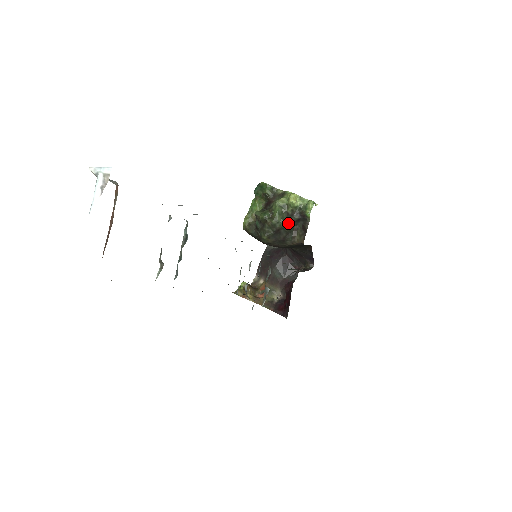
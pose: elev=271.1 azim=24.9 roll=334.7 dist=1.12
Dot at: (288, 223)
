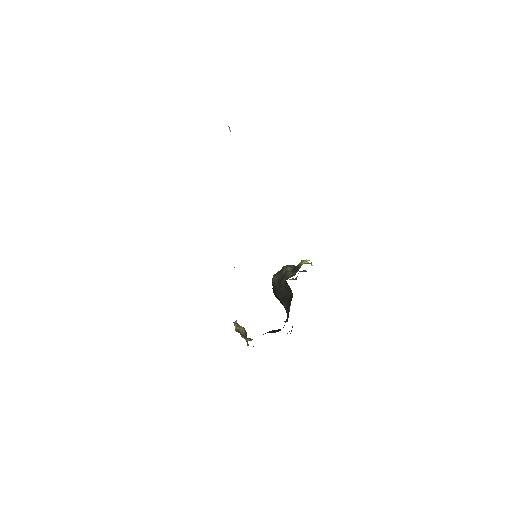
Dot at: (291, 271)
